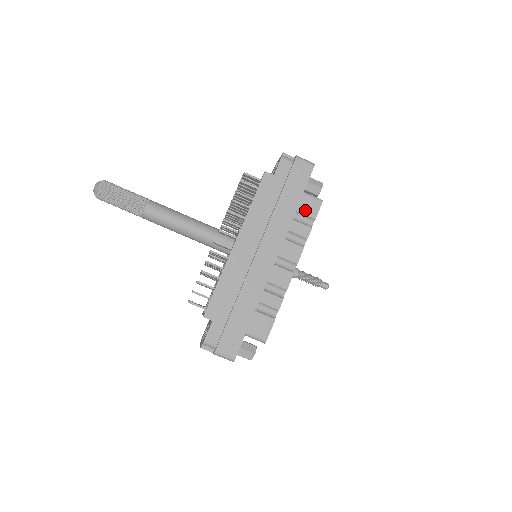
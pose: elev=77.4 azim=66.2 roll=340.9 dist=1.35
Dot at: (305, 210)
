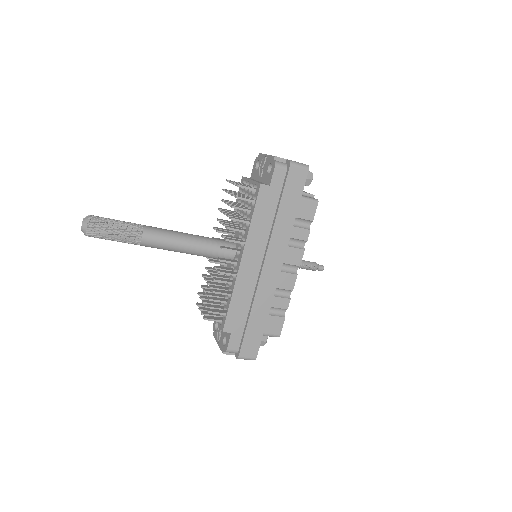
Dot at: (303, 214)
